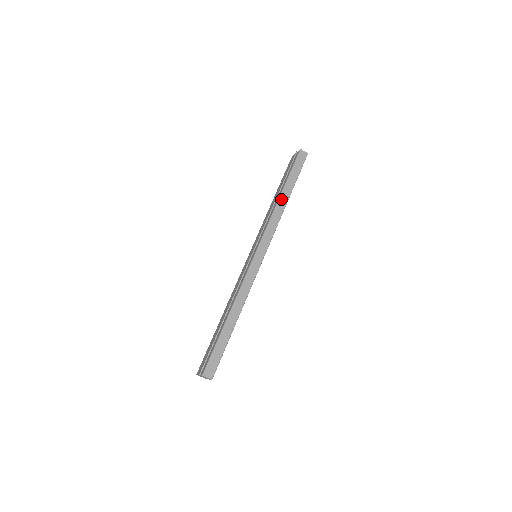
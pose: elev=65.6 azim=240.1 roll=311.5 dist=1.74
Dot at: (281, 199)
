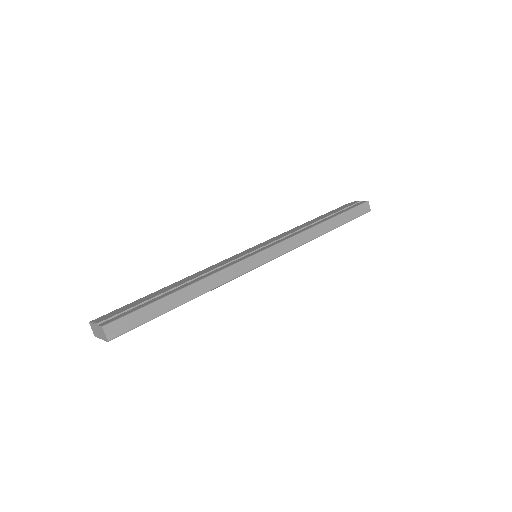
Dot at: (322, 226)
